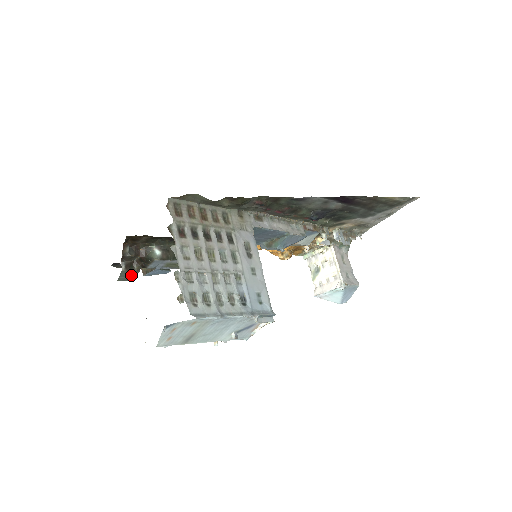
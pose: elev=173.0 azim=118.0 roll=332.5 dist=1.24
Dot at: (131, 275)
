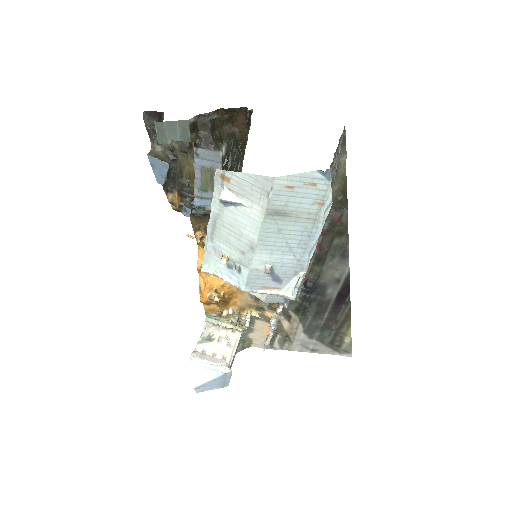
Dot at: (174, 135)
